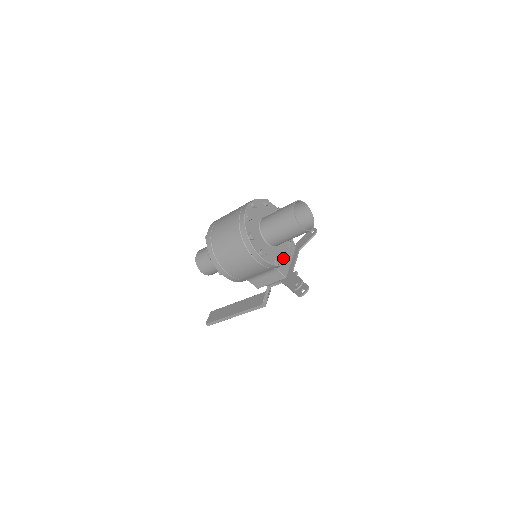
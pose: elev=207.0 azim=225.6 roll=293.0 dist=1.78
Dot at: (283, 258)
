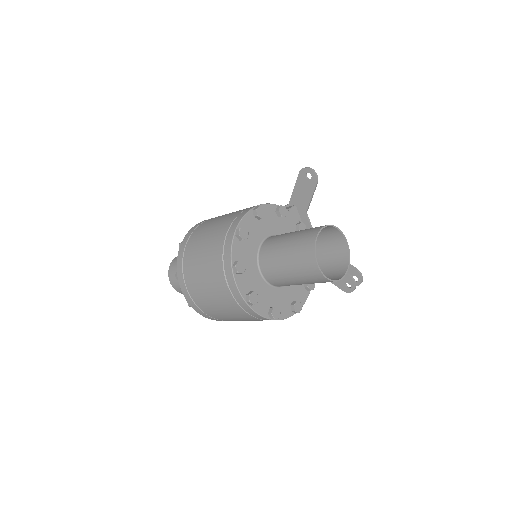
Dot at: occluded
